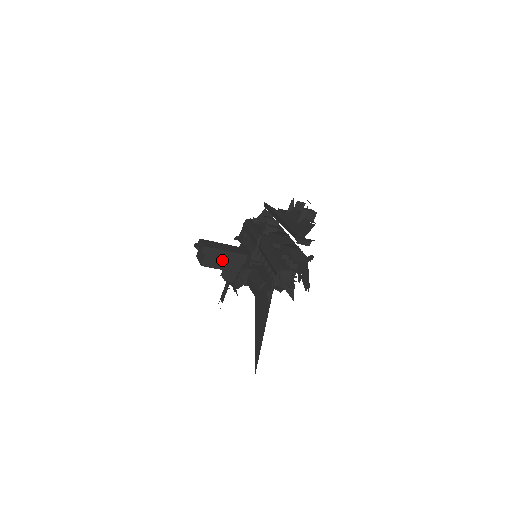
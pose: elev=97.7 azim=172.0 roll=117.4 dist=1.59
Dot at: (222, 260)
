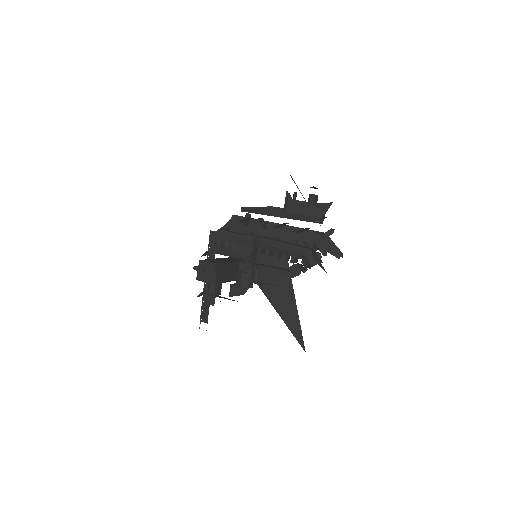
Dot at: (226, 272)
